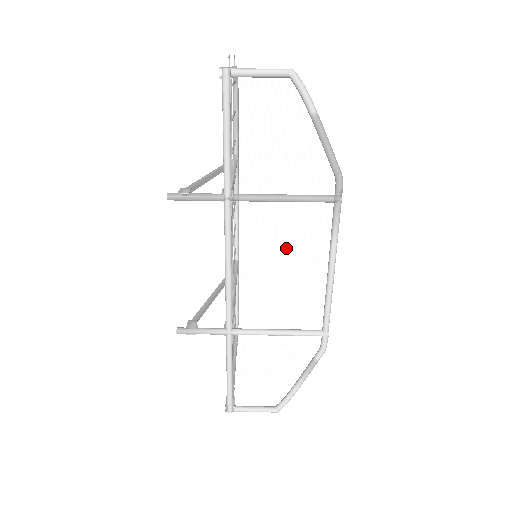
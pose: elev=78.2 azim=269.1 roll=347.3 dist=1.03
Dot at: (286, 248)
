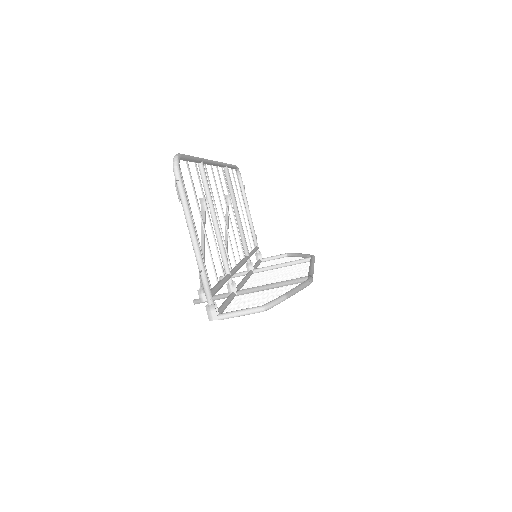
Dot at: (279, 275)
